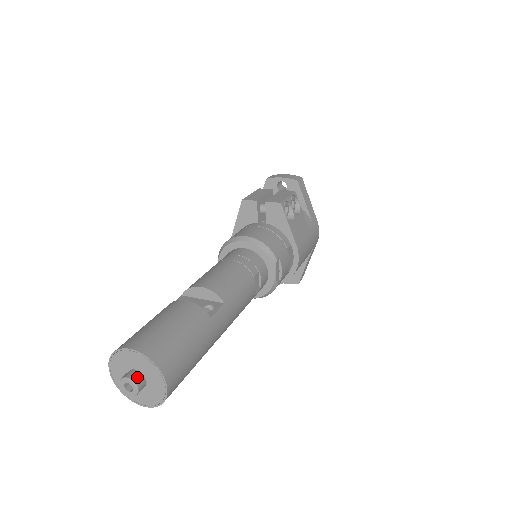
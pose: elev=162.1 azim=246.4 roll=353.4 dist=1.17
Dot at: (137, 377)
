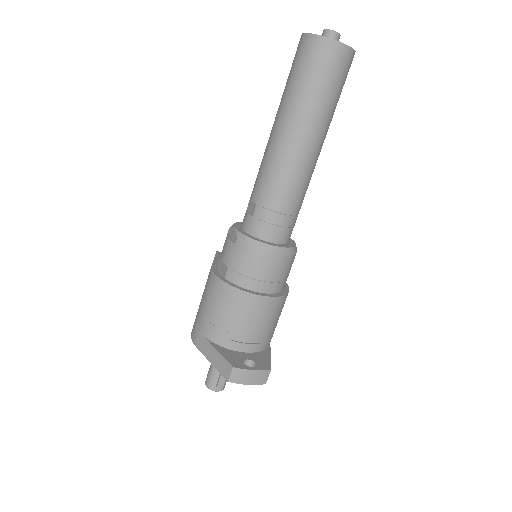
Dot at: occluded
